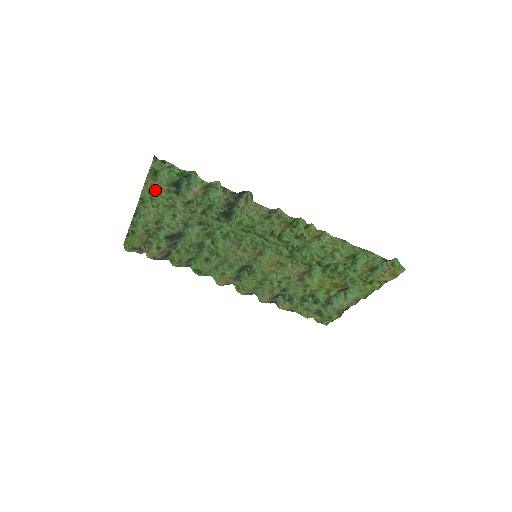
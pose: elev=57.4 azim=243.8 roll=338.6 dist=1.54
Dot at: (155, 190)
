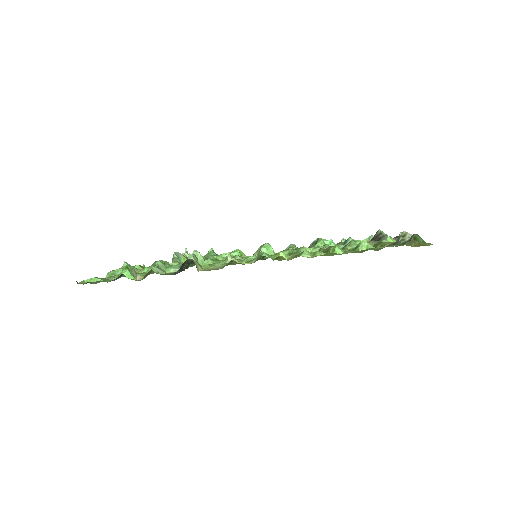
Dot at: occluded
